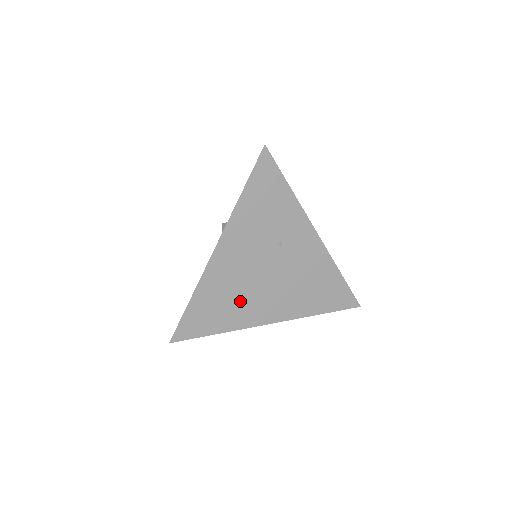
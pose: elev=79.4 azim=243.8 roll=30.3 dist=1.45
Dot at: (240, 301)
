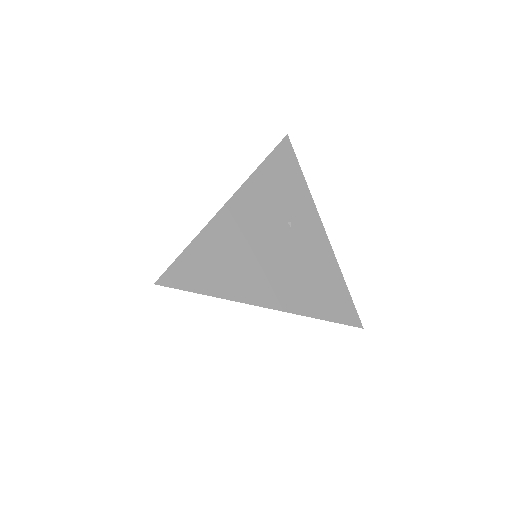
Dot at: (242, 267)
